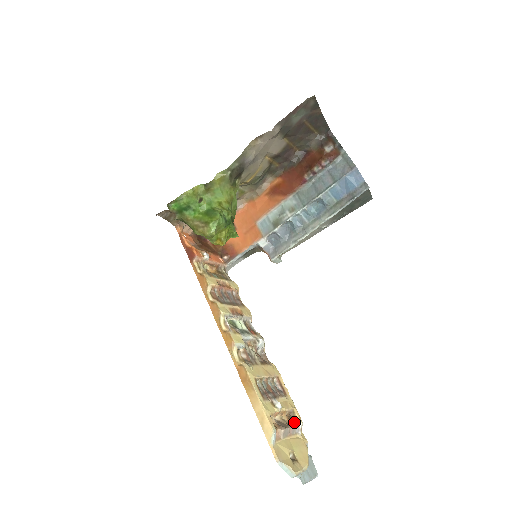
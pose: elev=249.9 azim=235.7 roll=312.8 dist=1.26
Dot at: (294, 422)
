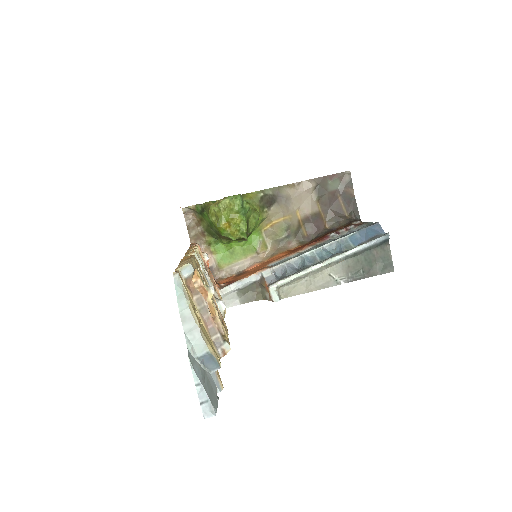
Dot at: (219, 331)
